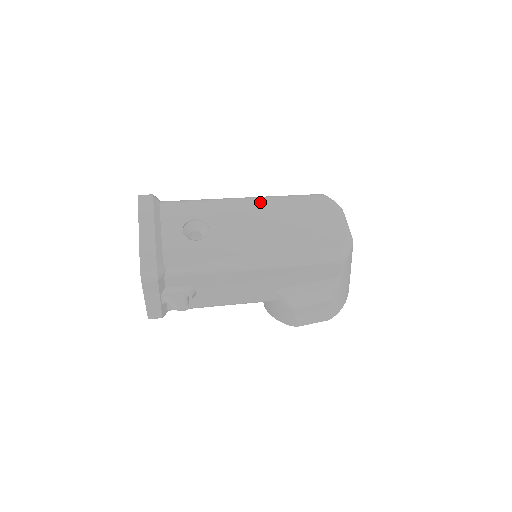
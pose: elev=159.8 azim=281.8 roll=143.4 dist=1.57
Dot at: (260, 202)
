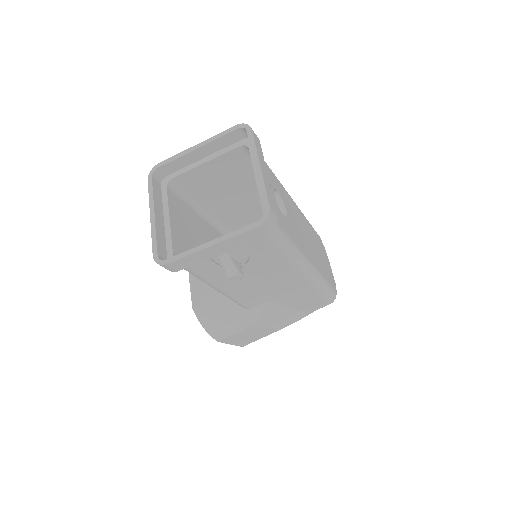
Dot at: (301, 212)
